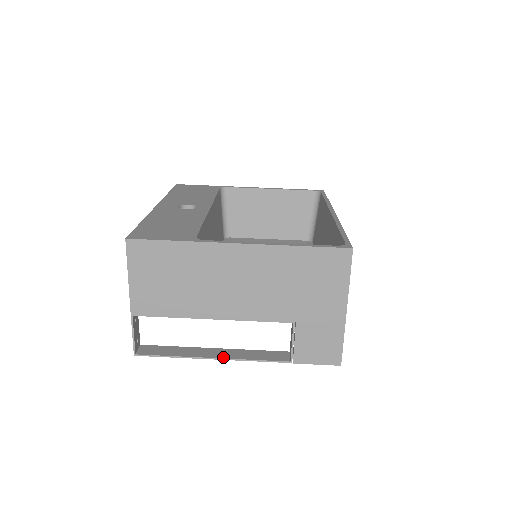
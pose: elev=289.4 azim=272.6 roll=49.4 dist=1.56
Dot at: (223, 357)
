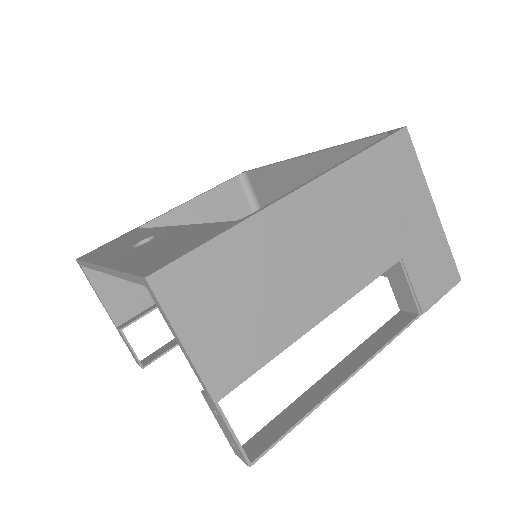
Dot at: (353, 369)
